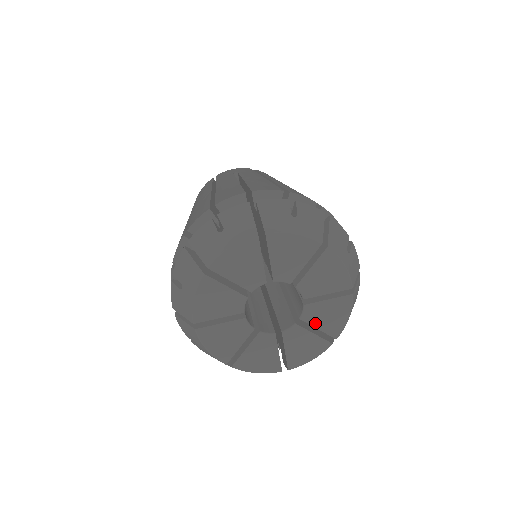
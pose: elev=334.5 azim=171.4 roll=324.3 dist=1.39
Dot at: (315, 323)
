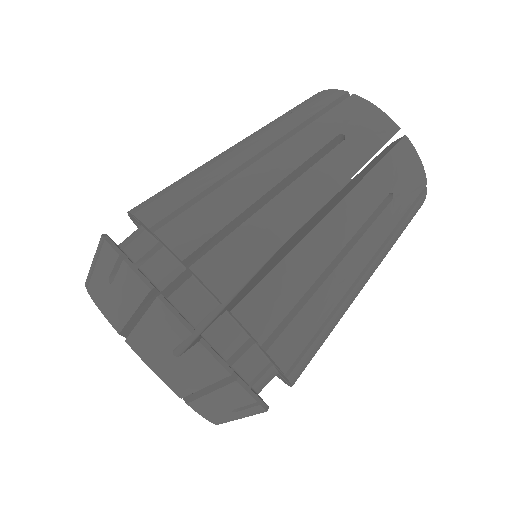
Dot at: occluded
